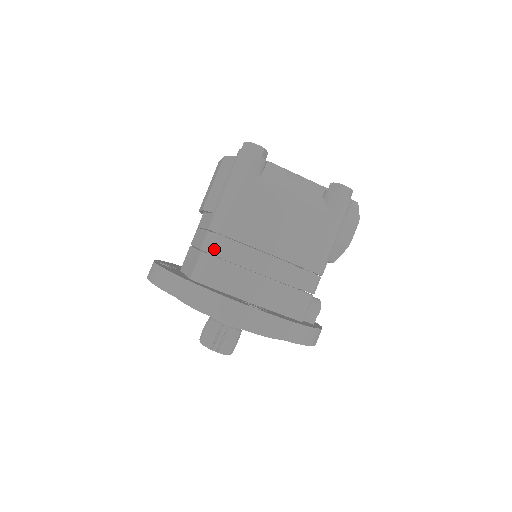
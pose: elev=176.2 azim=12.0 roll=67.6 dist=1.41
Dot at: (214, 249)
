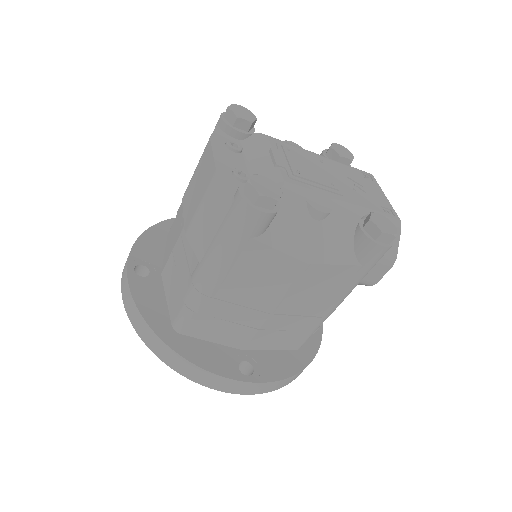
Dot at: (200, 309)
